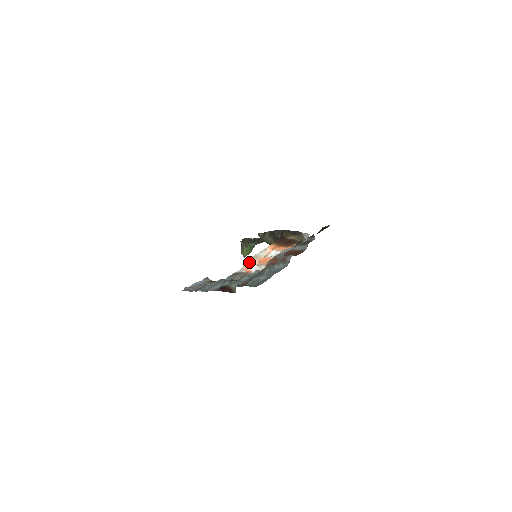
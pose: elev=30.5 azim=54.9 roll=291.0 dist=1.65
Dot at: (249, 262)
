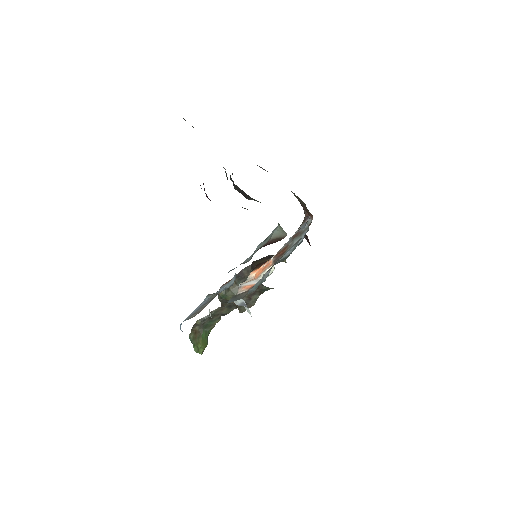
Dot at: (243, 283)
